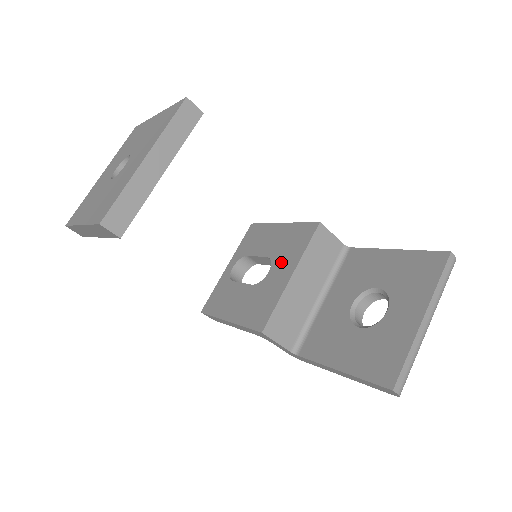
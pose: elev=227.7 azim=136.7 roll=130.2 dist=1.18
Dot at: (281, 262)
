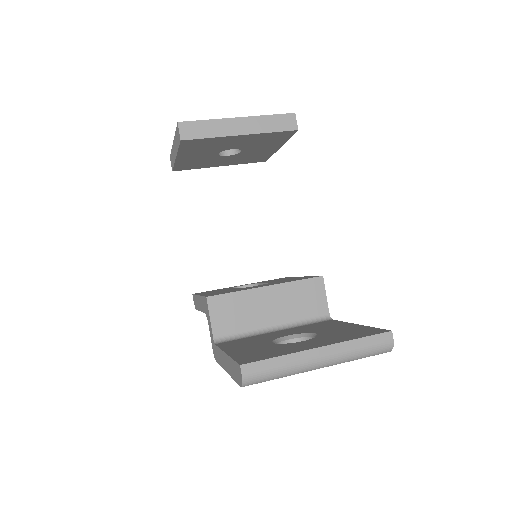
Dot at: (271, 283)
